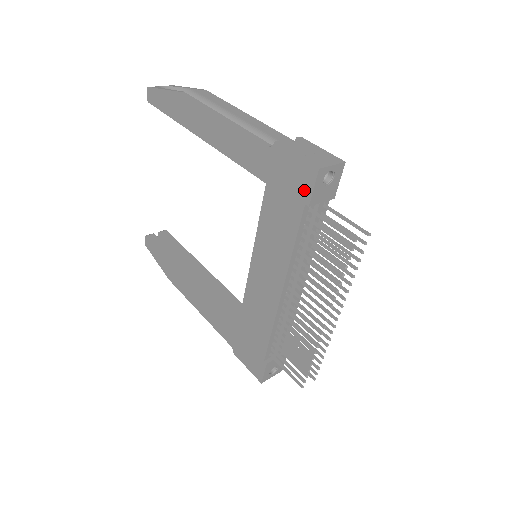
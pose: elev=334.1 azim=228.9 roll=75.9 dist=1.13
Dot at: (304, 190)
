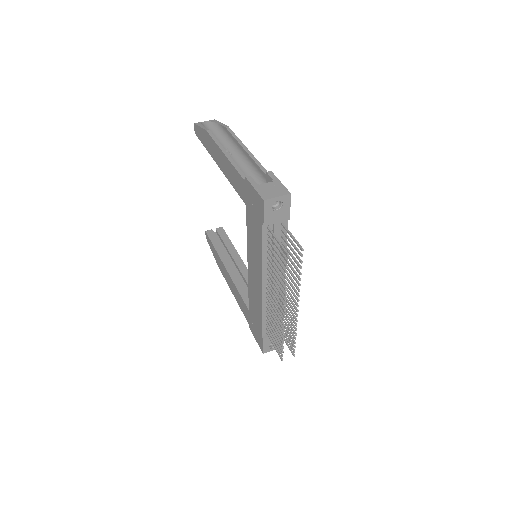
Dot at: (260, 214)
